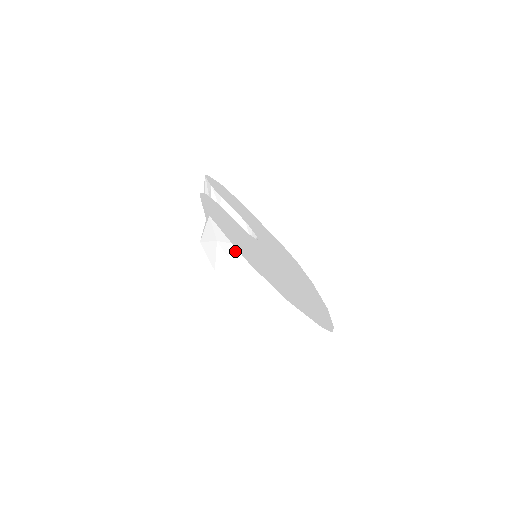
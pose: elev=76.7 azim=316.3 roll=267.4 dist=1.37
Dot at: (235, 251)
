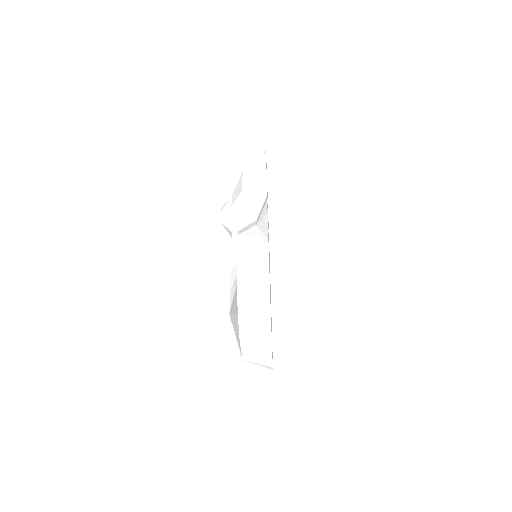
Dot at: (267, 285)
